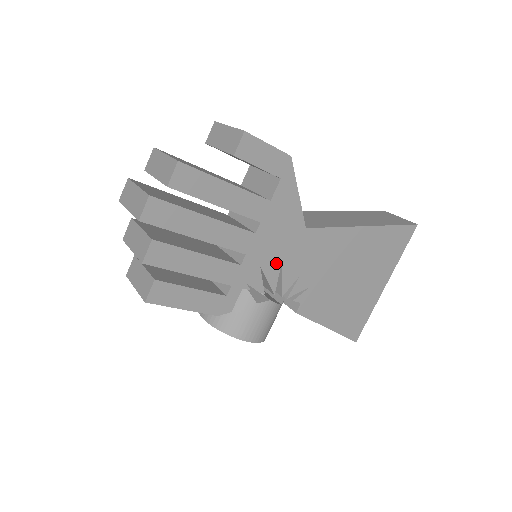
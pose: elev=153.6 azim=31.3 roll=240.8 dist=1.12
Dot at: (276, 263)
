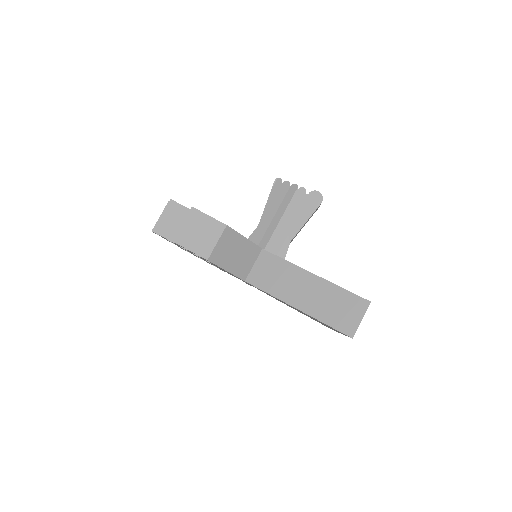
Dot at: occluded
